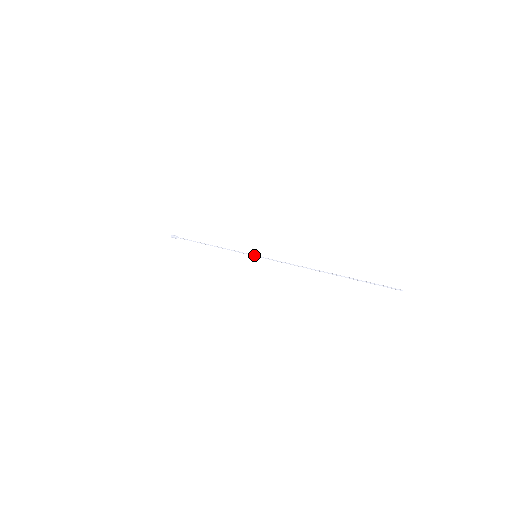
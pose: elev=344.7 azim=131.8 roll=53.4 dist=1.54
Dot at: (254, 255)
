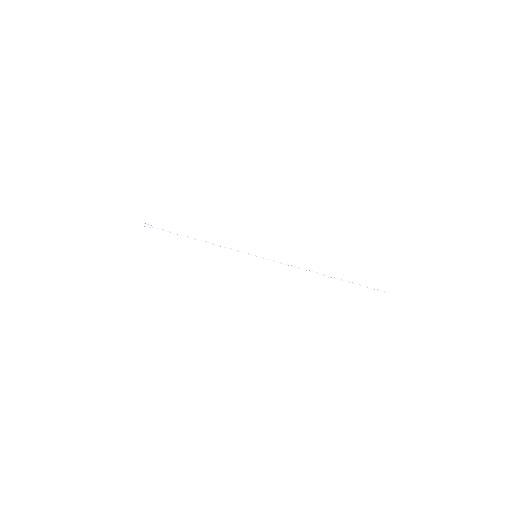
Dot at: (254, 255)
